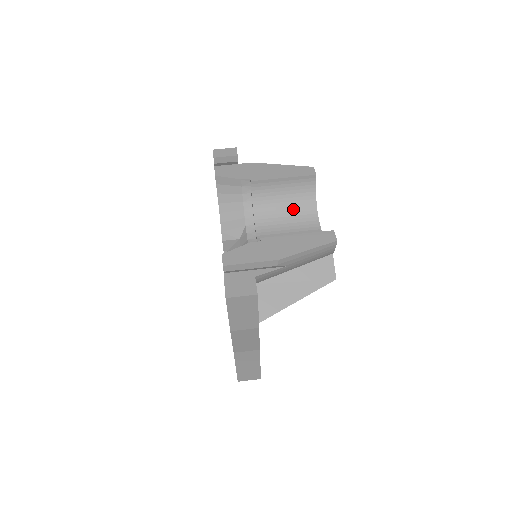
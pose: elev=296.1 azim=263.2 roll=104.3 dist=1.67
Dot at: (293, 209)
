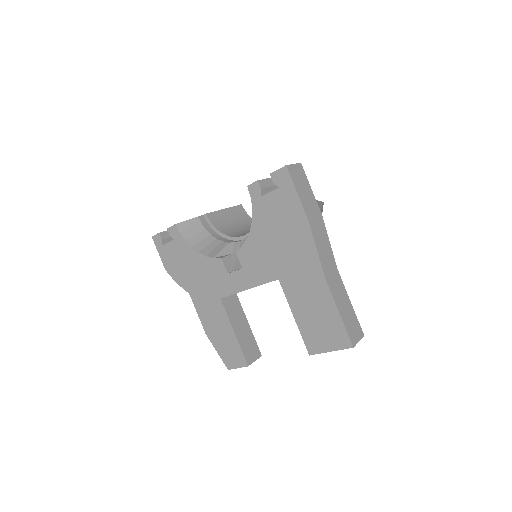
Dot at: (248, 227)
